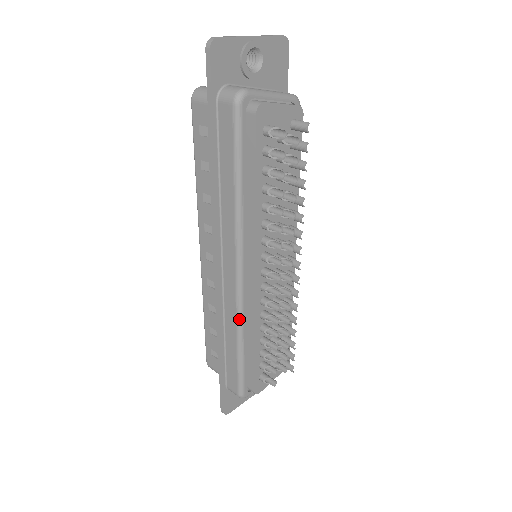
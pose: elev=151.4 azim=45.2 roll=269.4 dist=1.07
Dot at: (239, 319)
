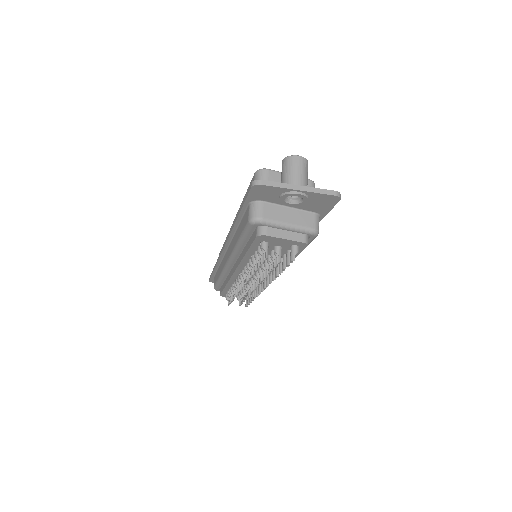
Dot at: (222, 273)
